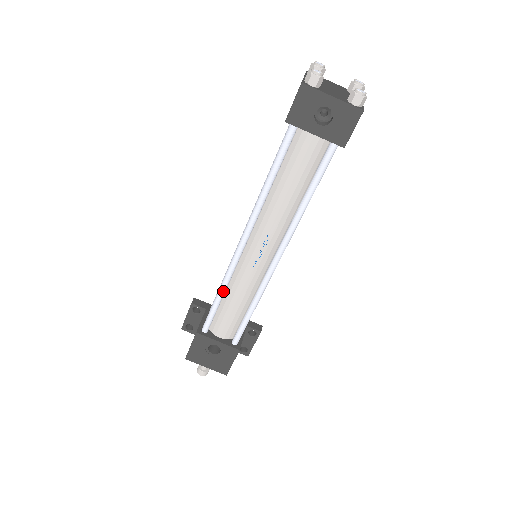
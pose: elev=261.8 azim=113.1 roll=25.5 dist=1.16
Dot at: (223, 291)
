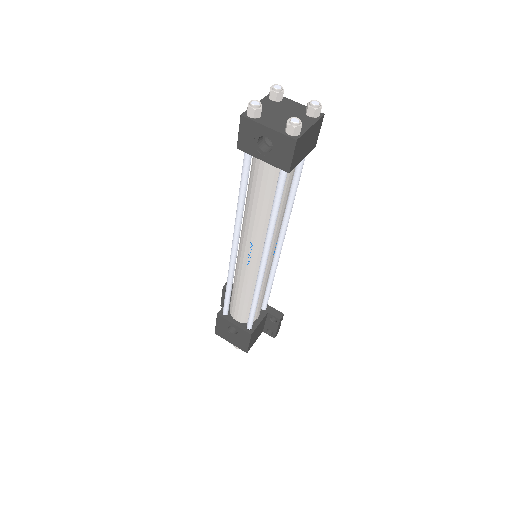
Dot at: (229, 284)
